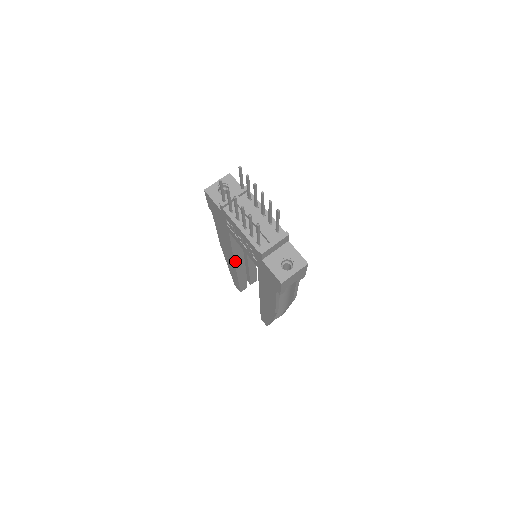
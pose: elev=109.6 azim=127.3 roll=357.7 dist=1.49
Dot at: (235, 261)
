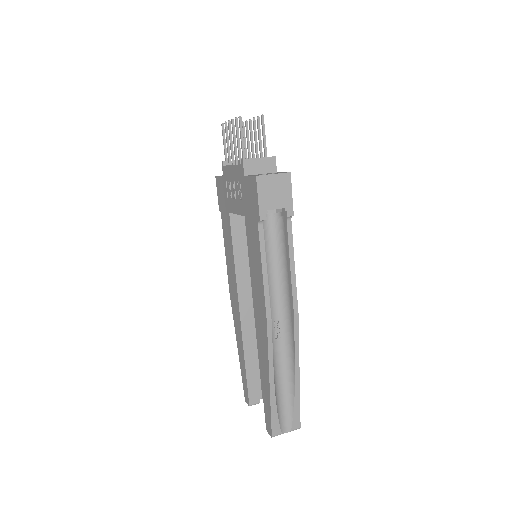
Dot at: (239, 295)
